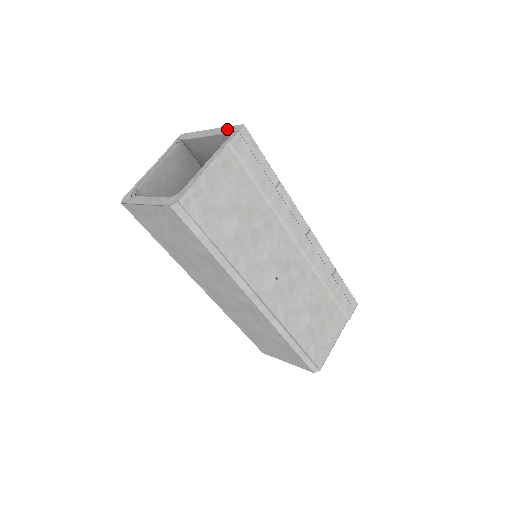
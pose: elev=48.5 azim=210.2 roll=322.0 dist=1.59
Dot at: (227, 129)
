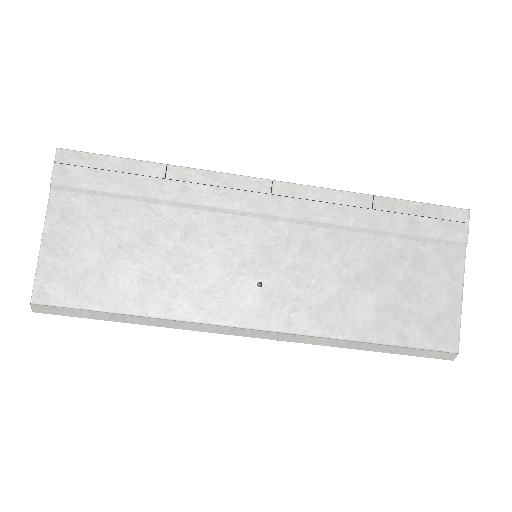
Dot at: occluded
